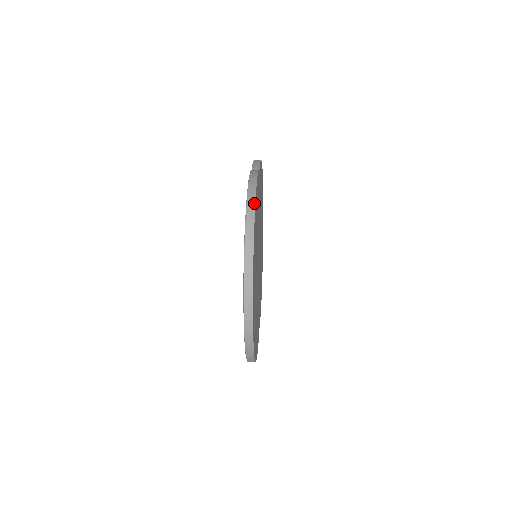
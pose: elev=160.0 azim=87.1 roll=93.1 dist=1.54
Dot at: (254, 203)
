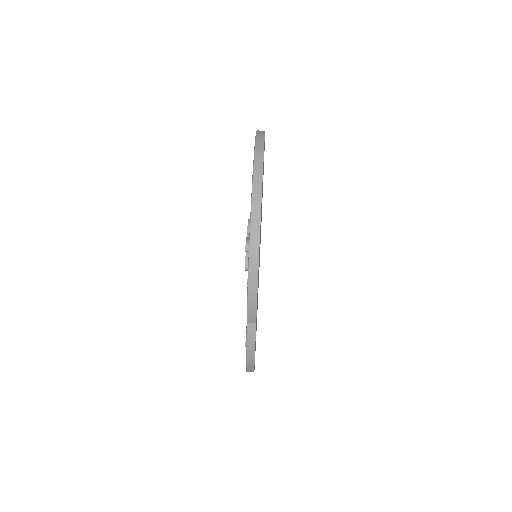
Dot at: occluded
